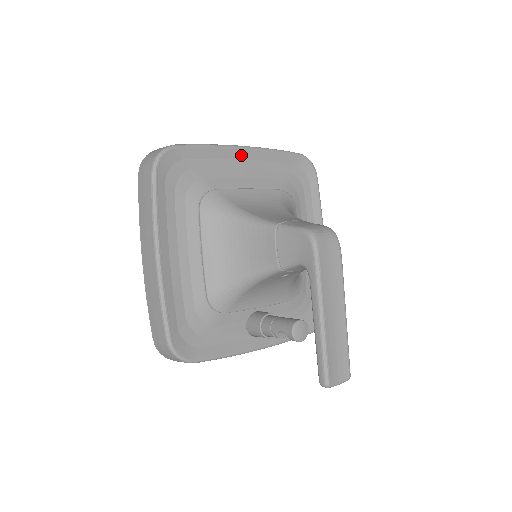
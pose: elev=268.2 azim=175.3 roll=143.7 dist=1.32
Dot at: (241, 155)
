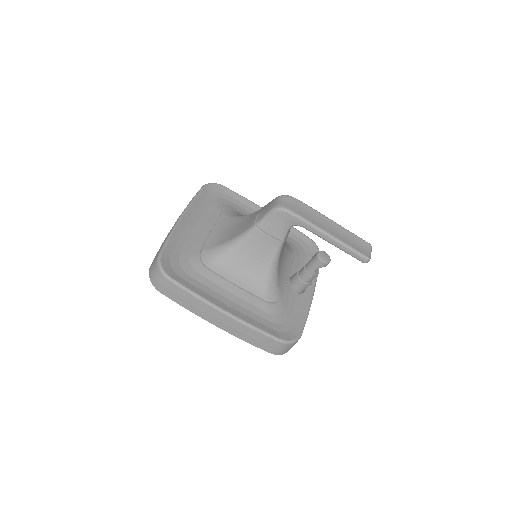
Dot at: (186, 221)
